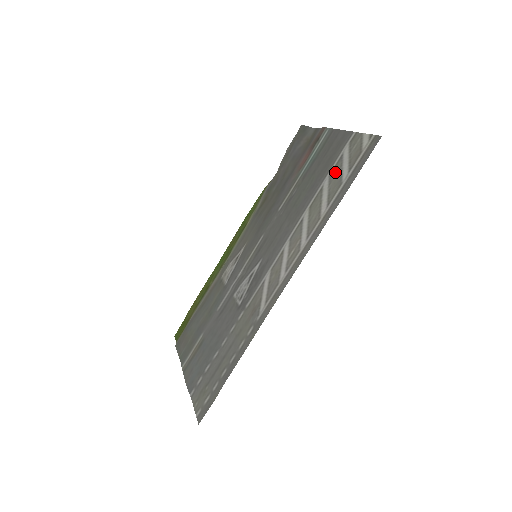
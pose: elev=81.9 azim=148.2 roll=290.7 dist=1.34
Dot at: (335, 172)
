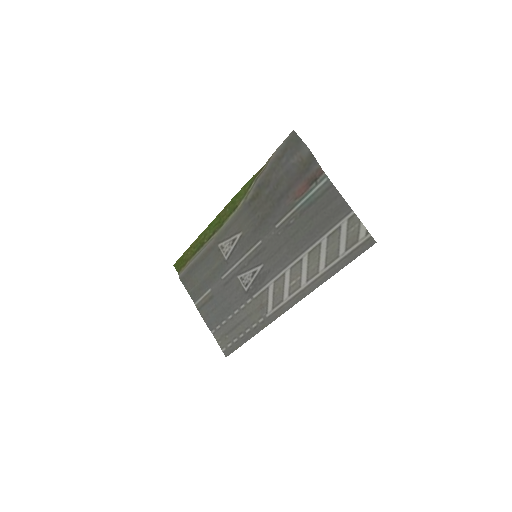
Dot at: (333, 239)
